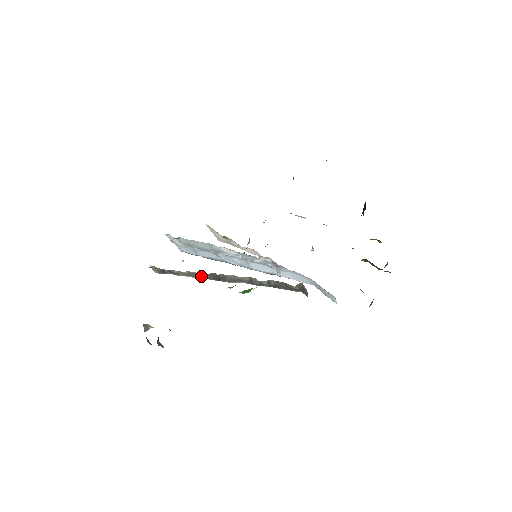
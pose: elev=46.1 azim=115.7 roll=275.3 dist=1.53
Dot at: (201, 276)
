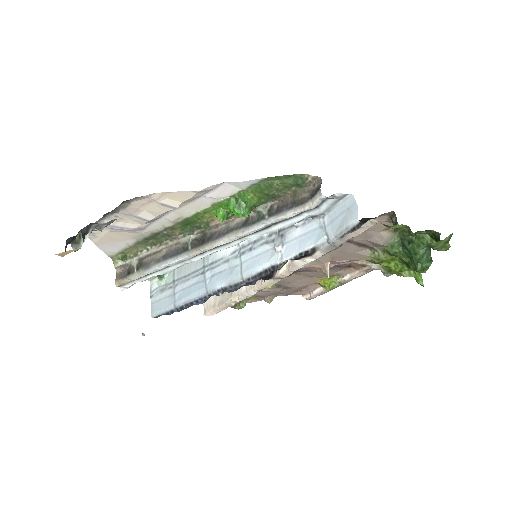
Dot at: (180, 250)
